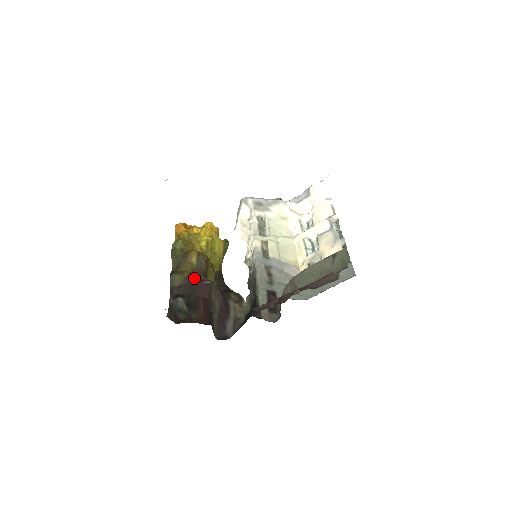
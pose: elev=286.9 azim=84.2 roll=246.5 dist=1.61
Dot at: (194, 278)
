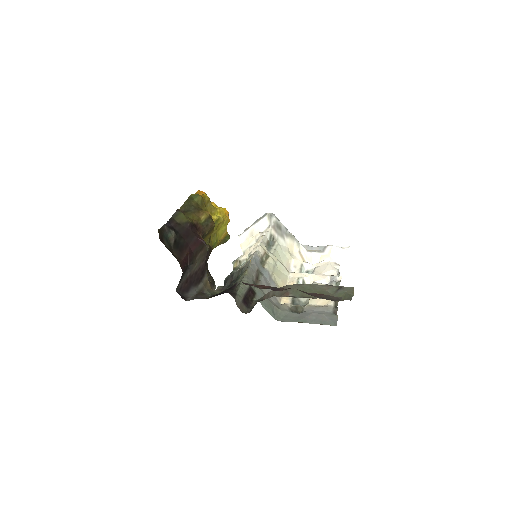
Dot at: (194, 229)
